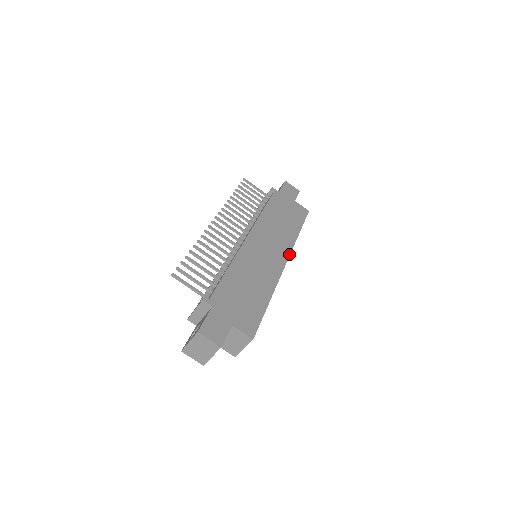
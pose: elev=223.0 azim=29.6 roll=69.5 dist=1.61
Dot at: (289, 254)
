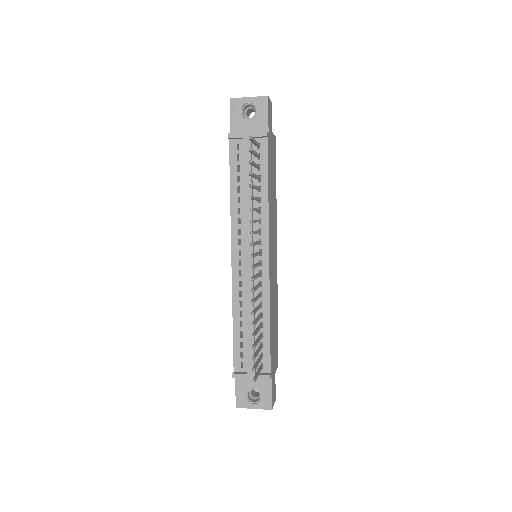
Dot at: occluded
